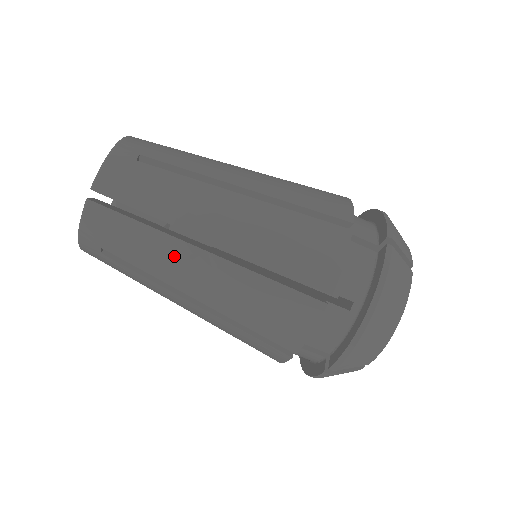
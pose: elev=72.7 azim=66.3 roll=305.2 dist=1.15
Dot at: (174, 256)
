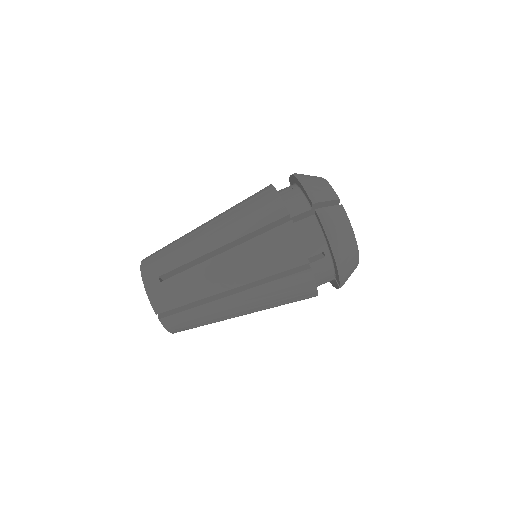
Dot at: (221, 308)
